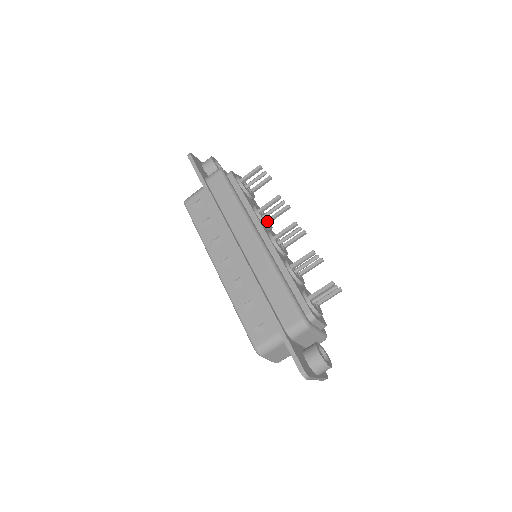
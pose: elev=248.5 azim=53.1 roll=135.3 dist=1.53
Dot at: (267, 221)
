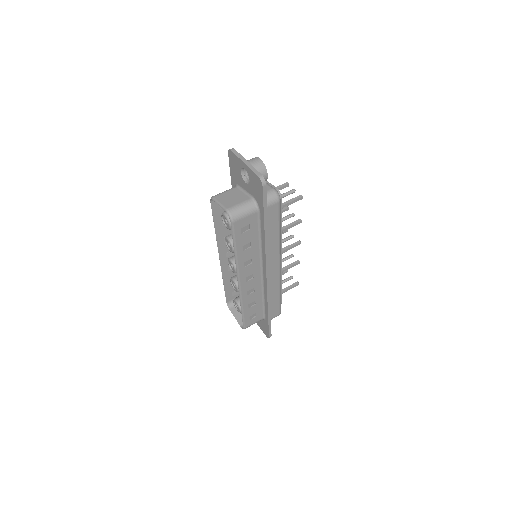
Dot at: occluded
